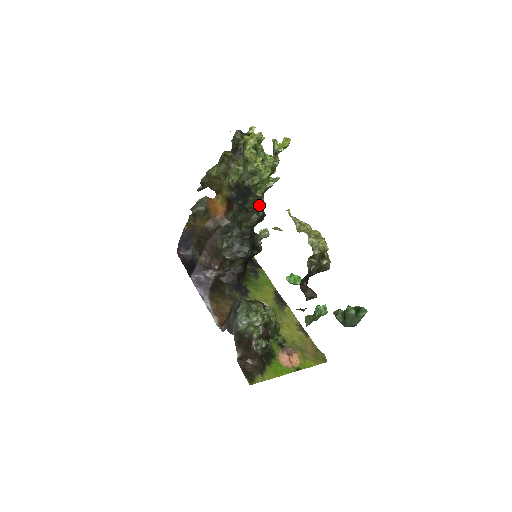
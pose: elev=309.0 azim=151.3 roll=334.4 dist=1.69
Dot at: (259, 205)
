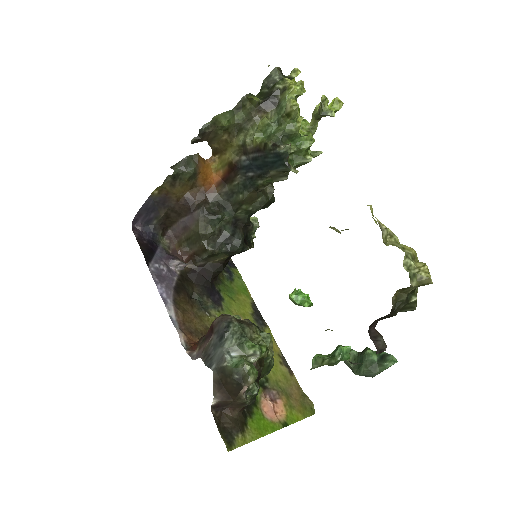
Dot at: (270, 185)
